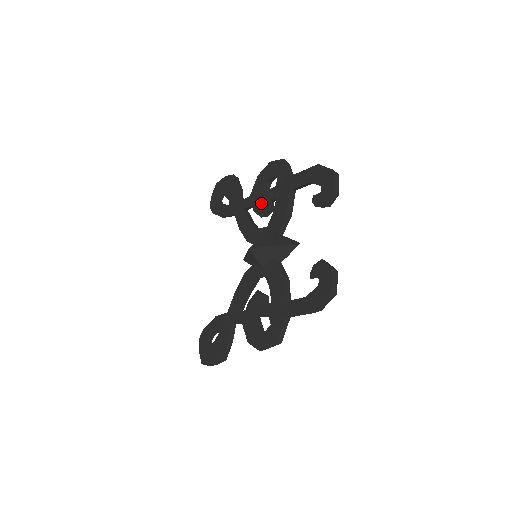
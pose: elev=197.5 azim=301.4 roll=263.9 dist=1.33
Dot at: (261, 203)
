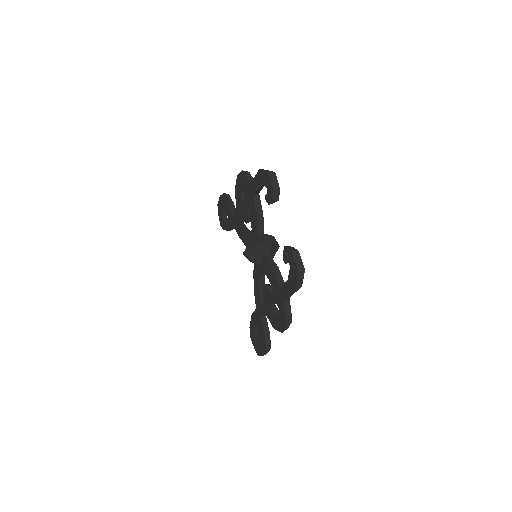
Dot at: (243, 212)
